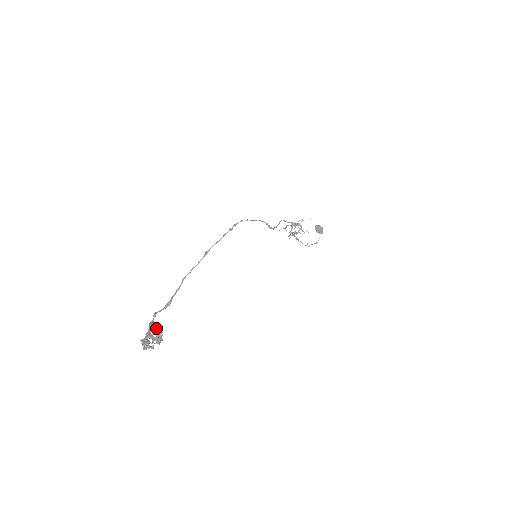
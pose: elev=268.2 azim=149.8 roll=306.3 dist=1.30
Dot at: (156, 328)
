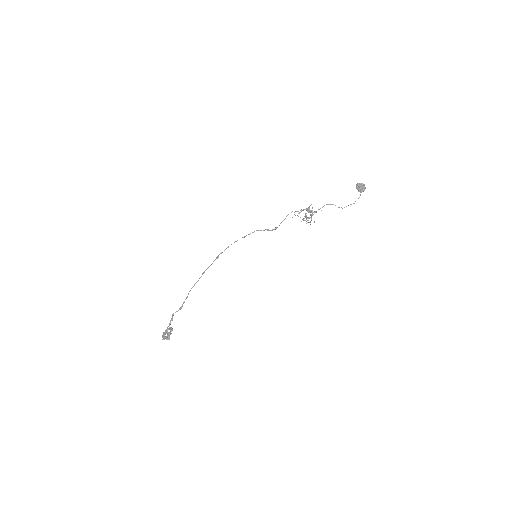
Dot at: (170, 327)
